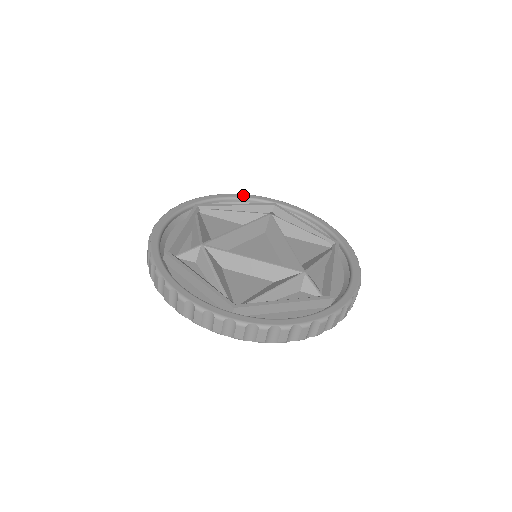
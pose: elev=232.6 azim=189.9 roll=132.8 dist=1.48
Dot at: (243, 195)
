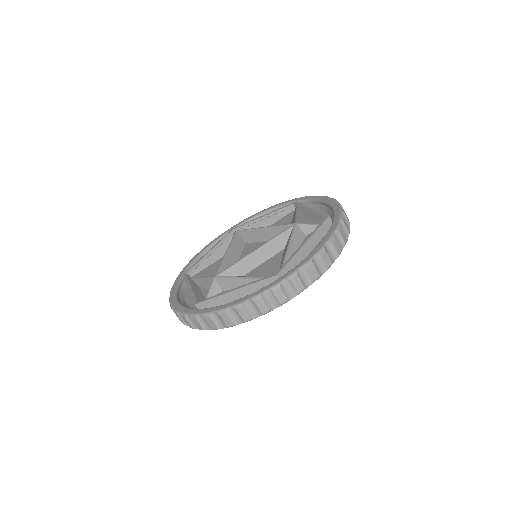
Dot at: (207, 245)
